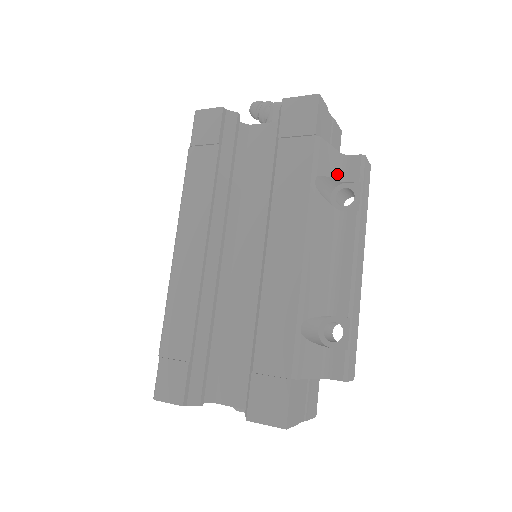
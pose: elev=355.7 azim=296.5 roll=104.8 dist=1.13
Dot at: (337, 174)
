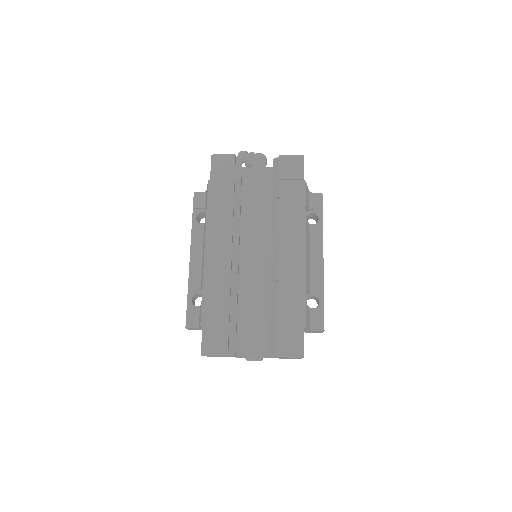
Dot at: (309, 204)
